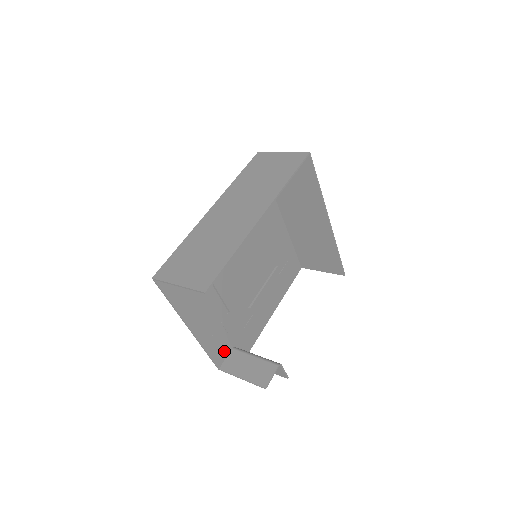
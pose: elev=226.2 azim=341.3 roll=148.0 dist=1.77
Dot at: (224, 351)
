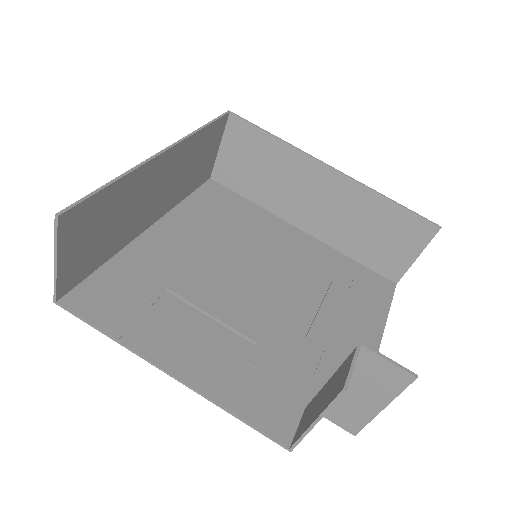
Dot at: (285, 413)
